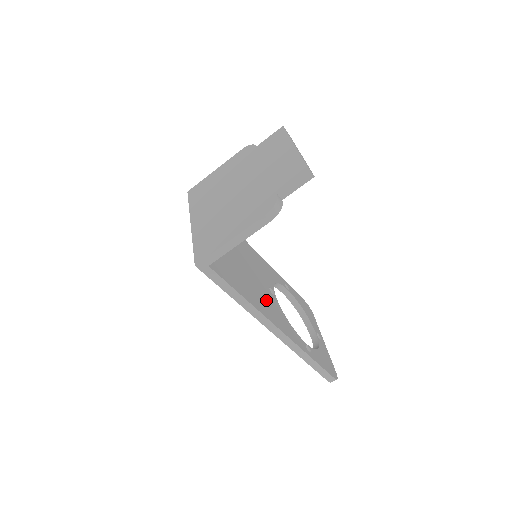
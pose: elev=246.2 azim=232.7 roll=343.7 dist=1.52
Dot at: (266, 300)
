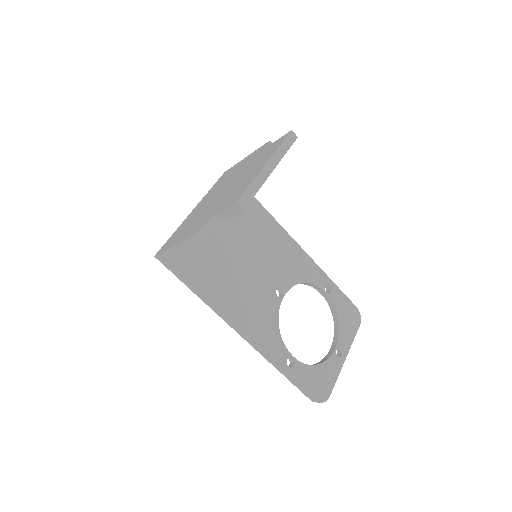
Dot at: (252, 301)
